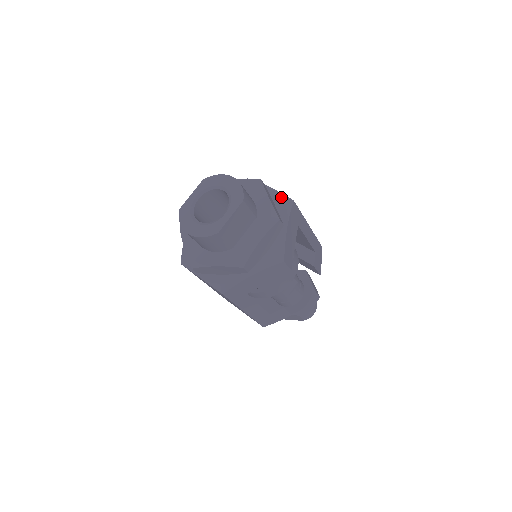
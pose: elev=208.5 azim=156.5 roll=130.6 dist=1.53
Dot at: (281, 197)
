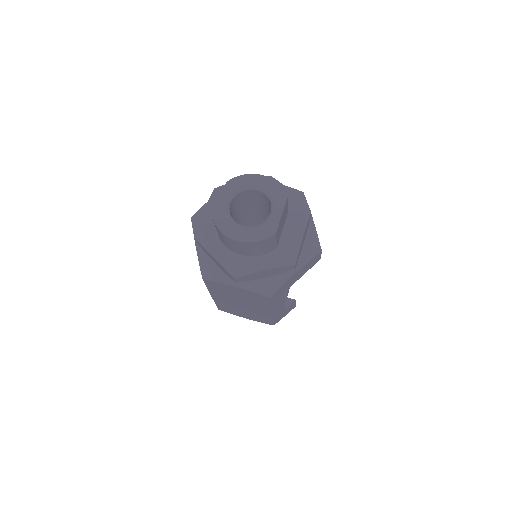
Dot at: (292, 191)
